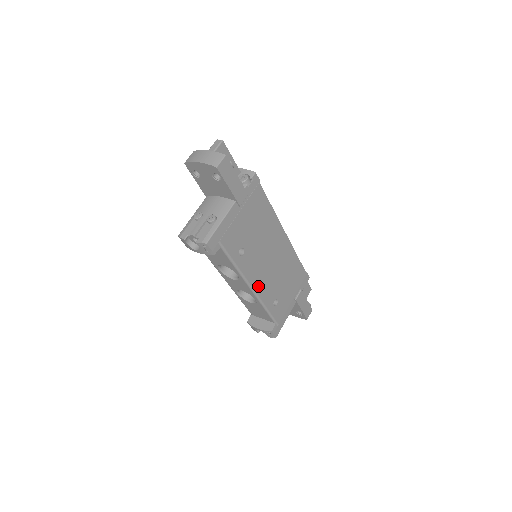
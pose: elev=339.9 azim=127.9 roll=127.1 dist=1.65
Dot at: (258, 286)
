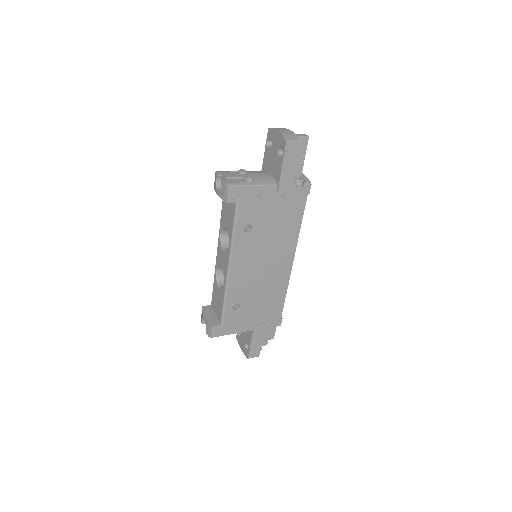
Dot at: (235, 273)
